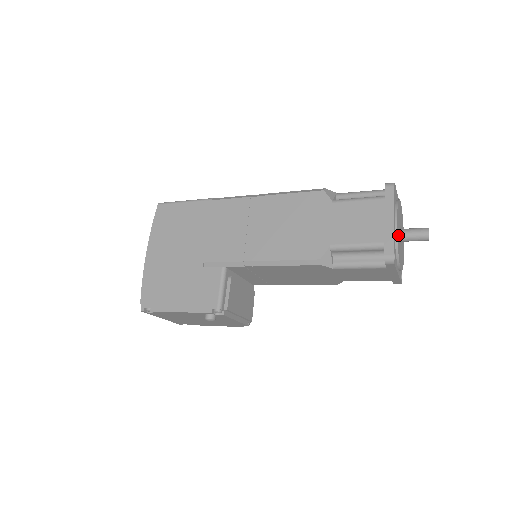
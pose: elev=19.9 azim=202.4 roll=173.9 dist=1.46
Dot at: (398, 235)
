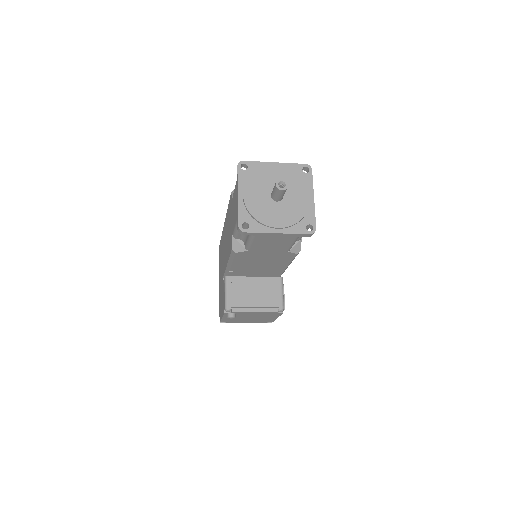
Dot at: (255, 203)
